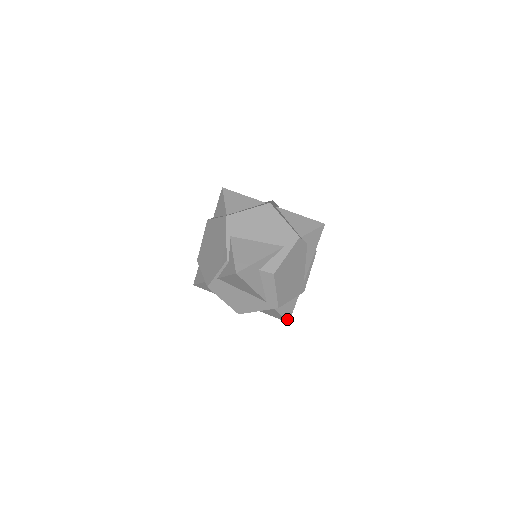
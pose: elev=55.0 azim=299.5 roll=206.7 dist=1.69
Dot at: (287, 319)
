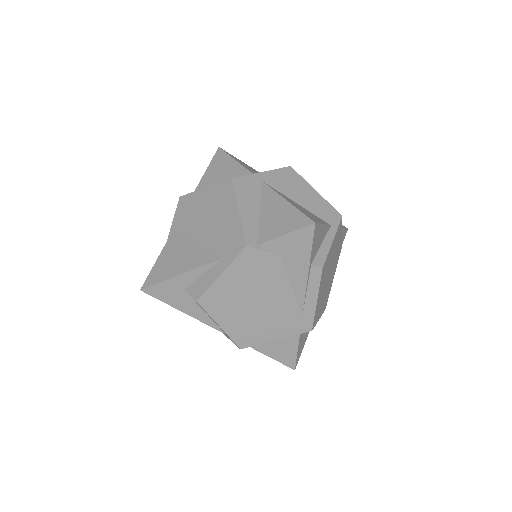
Dot at: (288, 364)
